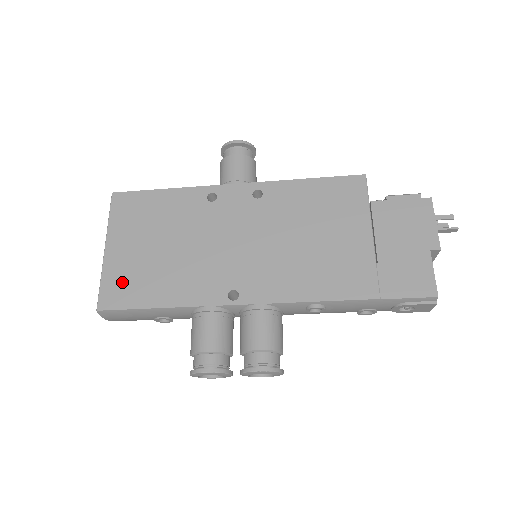
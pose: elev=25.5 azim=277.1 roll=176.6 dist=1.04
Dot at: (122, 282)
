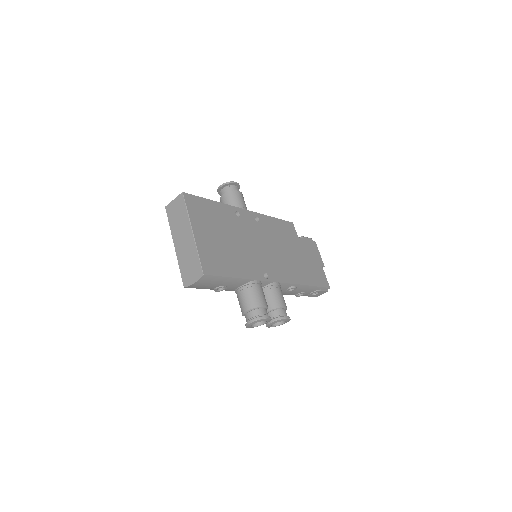
Dot at: (211, 257)
